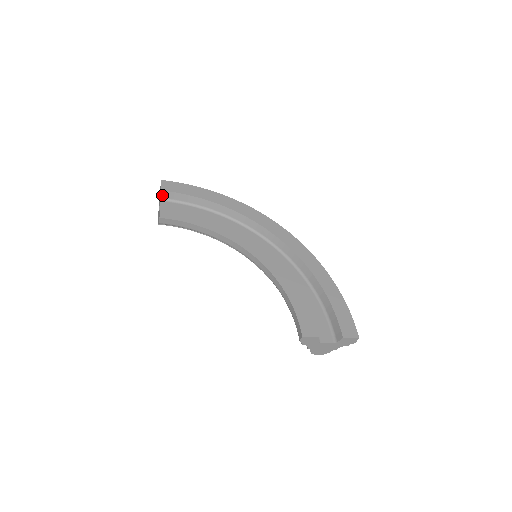
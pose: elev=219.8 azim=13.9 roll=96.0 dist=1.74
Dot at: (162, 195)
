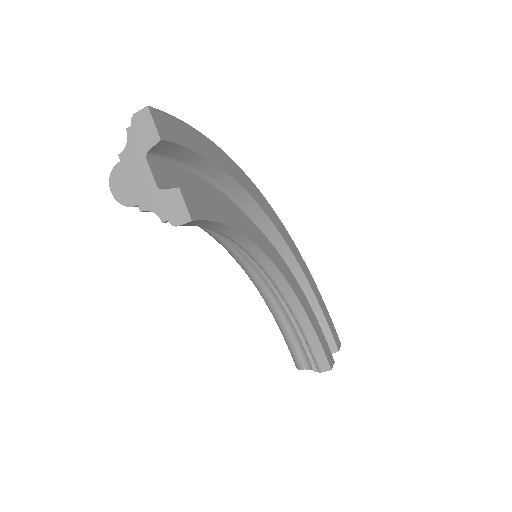
Dot at: (154, 147)
